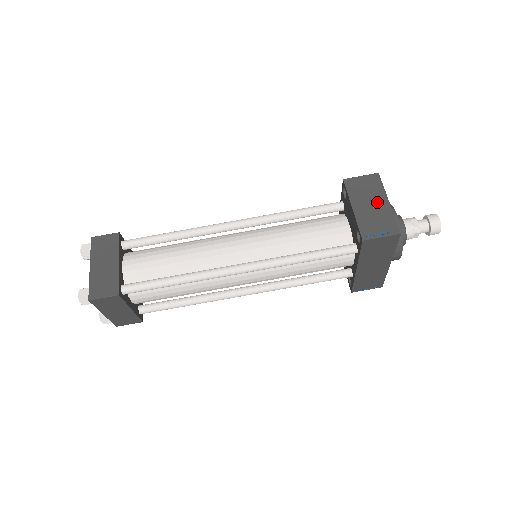
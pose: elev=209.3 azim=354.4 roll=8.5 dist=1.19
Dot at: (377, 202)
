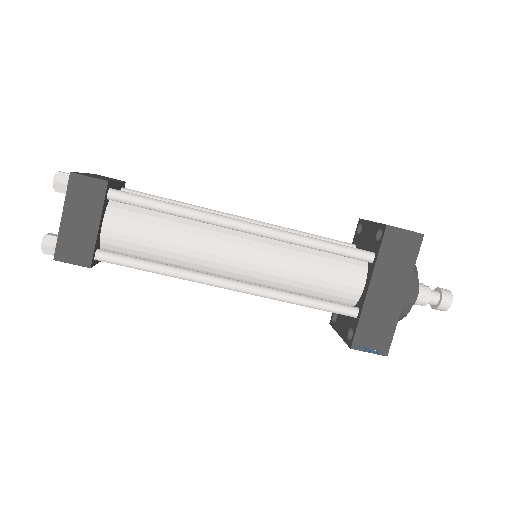
Dot at: occluded
